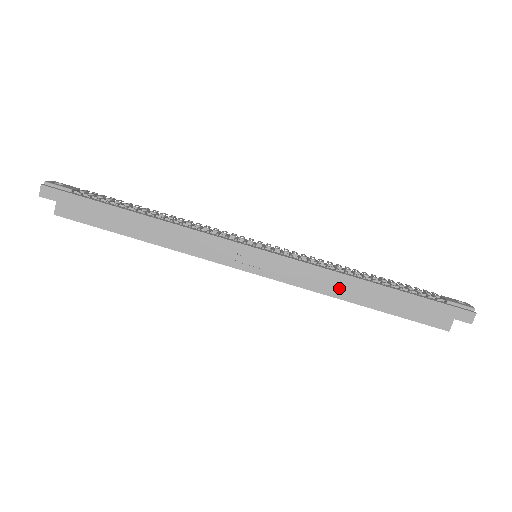
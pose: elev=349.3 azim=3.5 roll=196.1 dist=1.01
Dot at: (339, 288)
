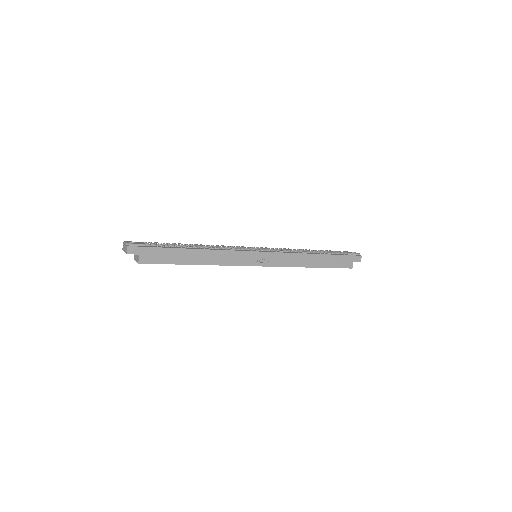
Dot at: (303, 262)
